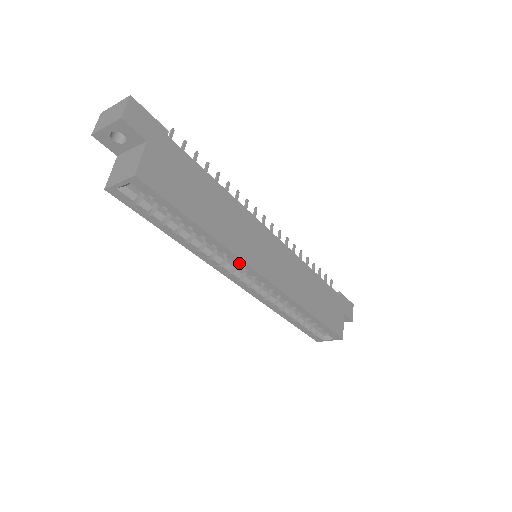
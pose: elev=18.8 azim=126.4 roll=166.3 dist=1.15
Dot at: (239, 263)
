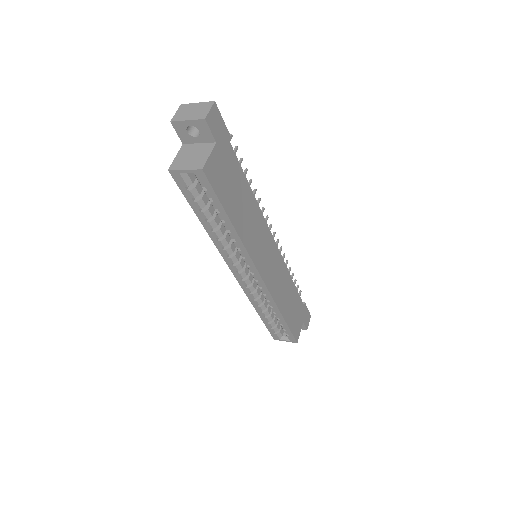
Dot at: (247, 259)
